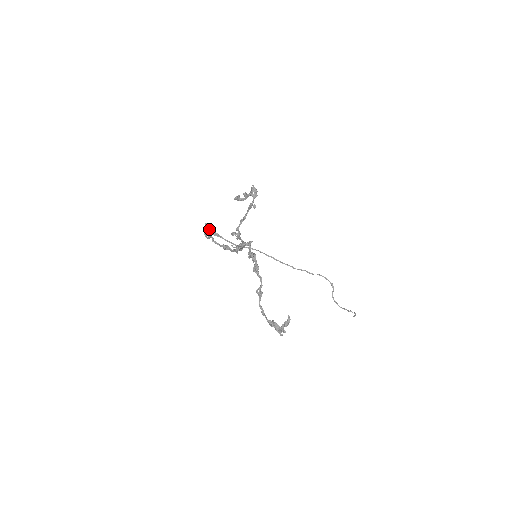
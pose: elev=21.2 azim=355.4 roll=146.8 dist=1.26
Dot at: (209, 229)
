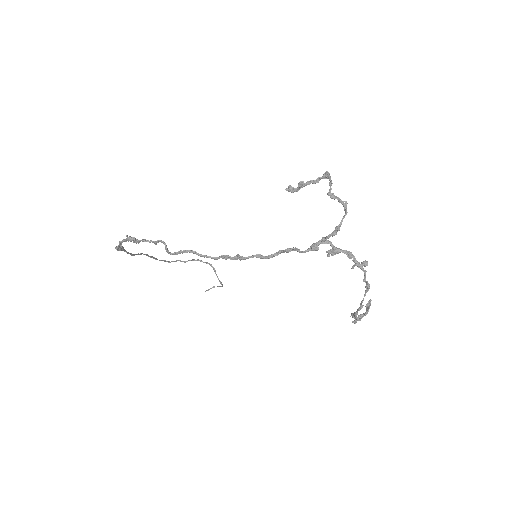
Dot at: (121, 243)
